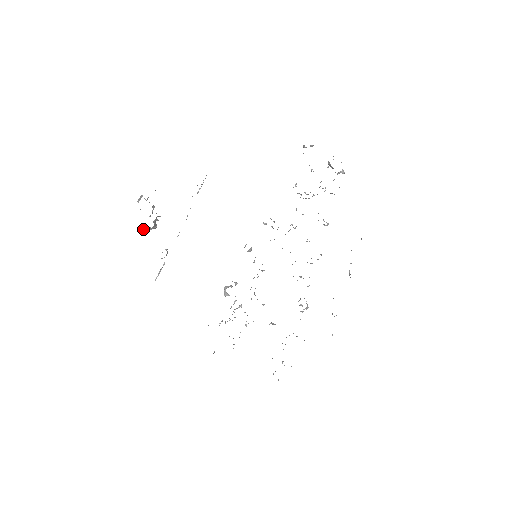
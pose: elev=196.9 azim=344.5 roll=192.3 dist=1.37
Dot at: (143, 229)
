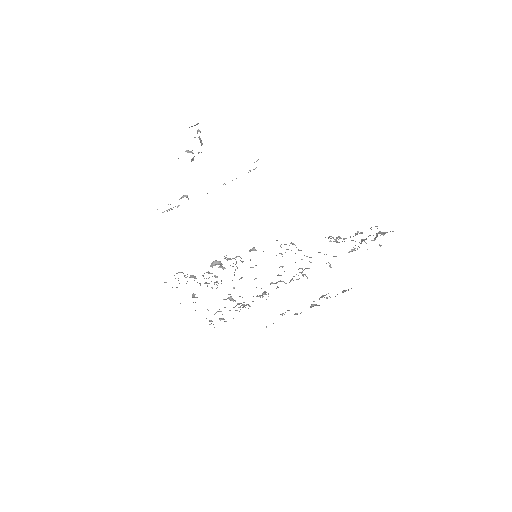
Dot at: (178, 158)
